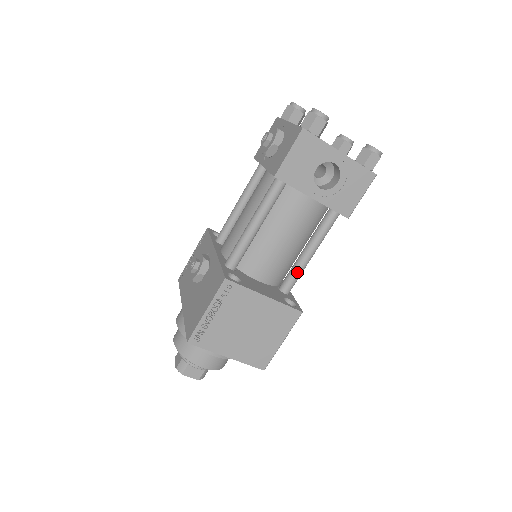
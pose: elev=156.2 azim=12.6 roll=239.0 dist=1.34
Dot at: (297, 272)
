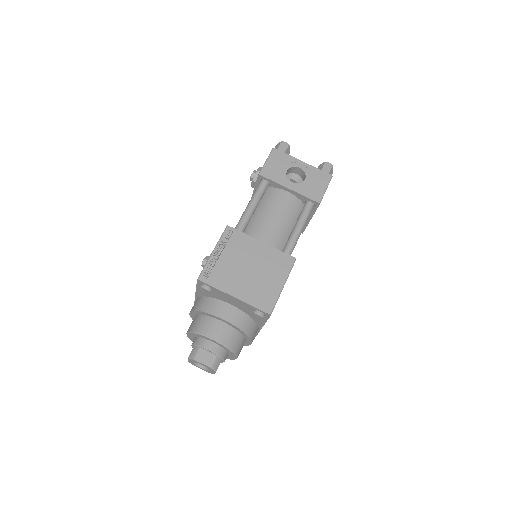
Dot at: (289, 246)
